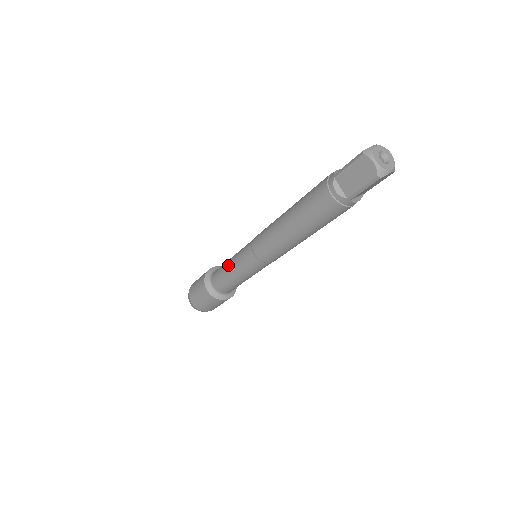
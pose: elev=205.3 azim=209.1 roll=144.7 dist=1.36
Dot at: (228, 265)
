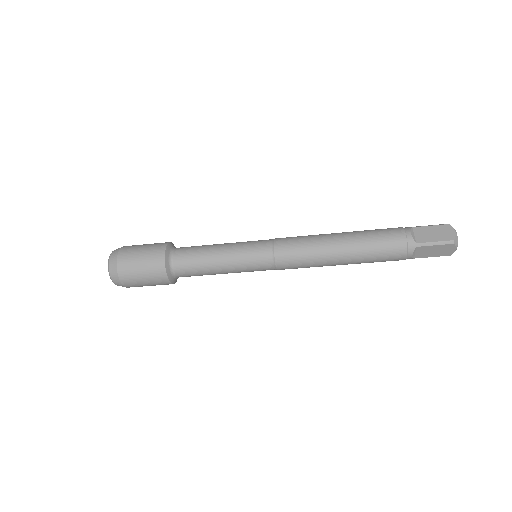
Dot at: (219, 265)
